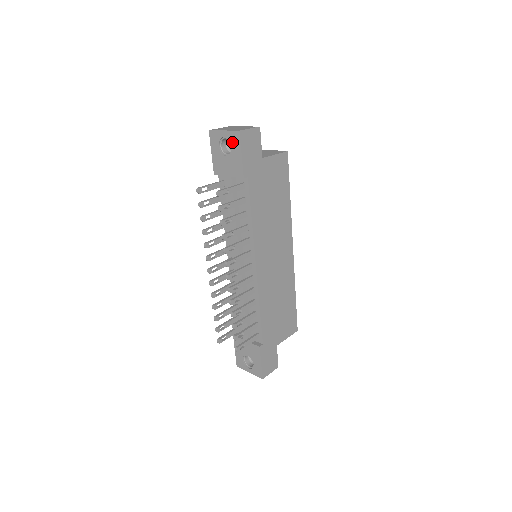
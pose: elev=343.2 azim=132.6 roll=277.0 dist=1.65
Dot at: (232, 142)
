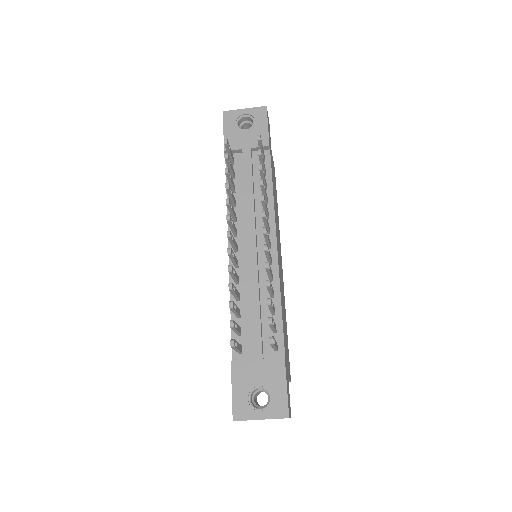
Dot at: (256, 116)
